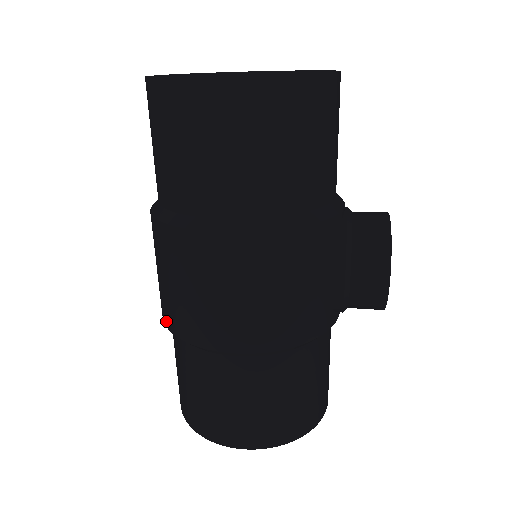
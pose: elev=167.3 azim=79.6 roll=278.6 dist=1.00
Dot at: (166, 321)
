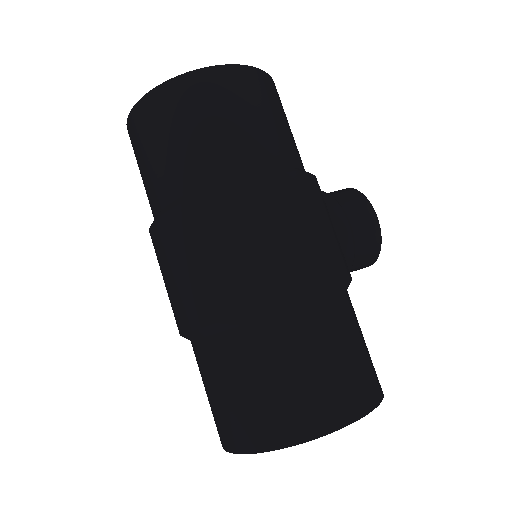
Dot at: (209, 316)
